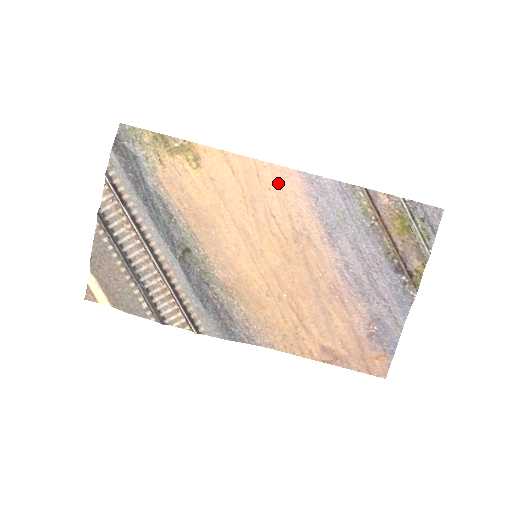
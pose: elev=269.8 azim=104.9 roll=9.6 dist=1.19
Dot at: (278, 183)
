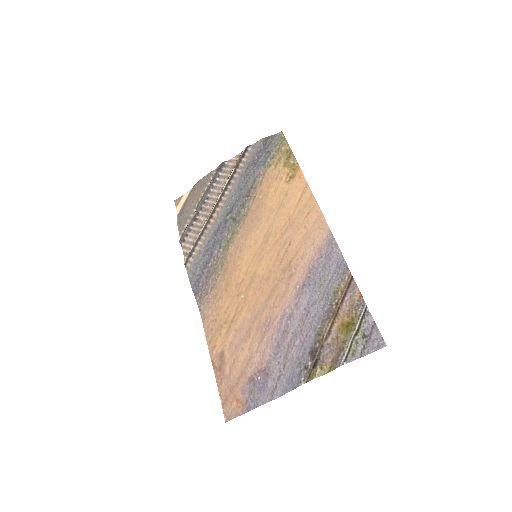
Dot at: (313, 227)
